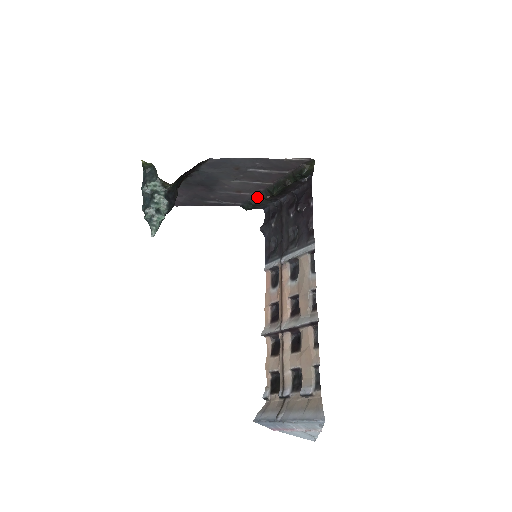
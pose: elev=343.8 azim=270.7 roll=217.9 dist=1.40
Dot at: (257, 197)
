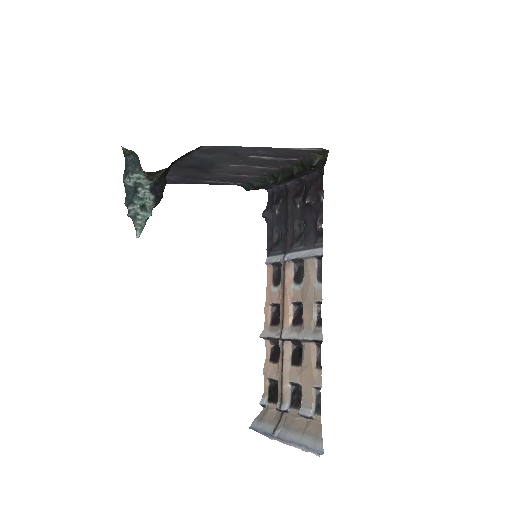
Dot at: (259, 179)
